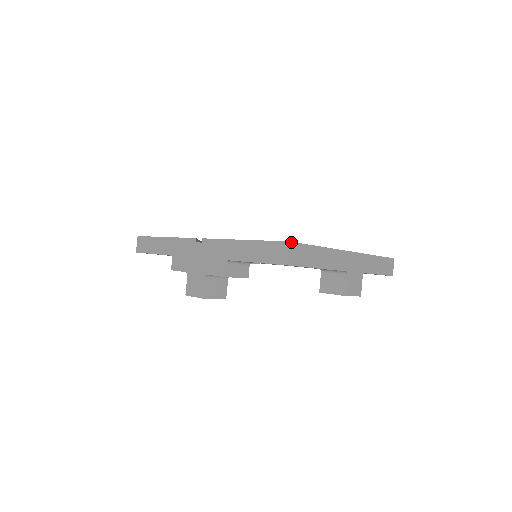
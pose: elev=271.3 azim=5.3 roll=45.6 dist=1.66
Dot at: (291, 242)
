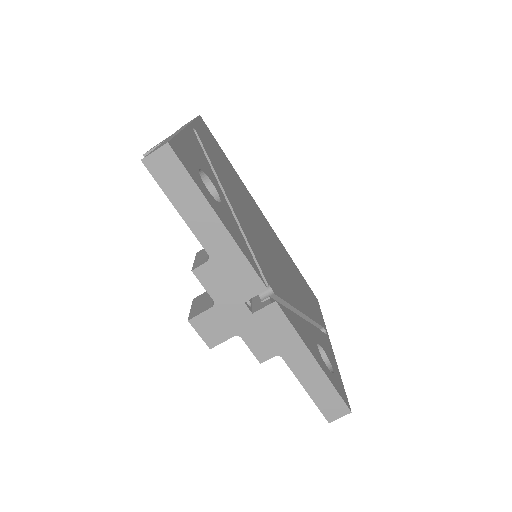
Dot at: occluded
